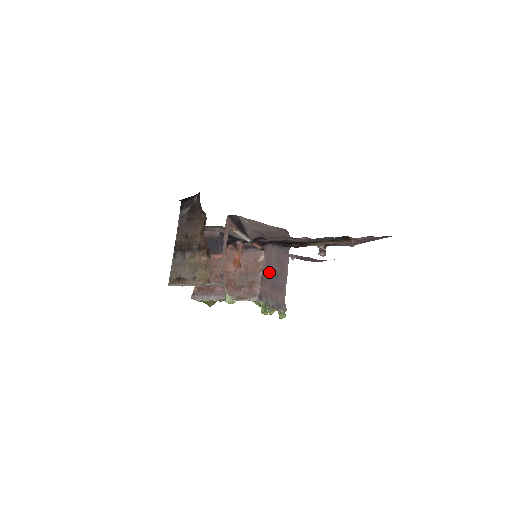
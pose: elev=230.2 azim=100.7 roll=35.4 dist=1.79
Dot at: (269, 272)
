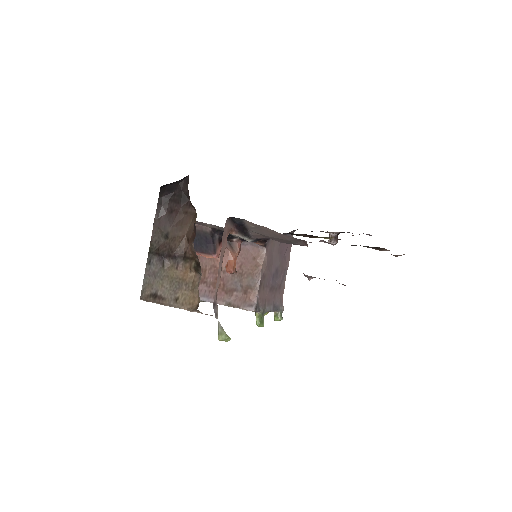
Dot at: (269, 271)
